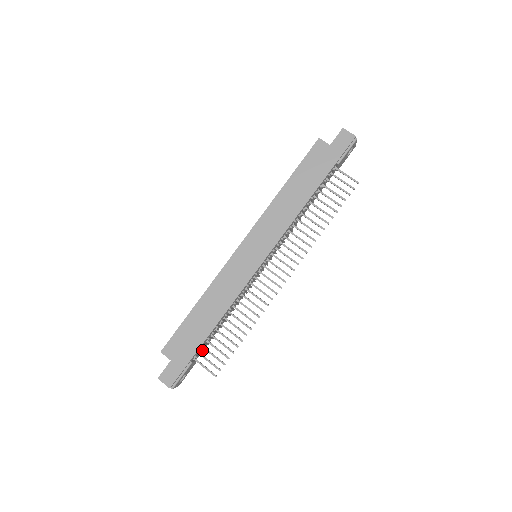
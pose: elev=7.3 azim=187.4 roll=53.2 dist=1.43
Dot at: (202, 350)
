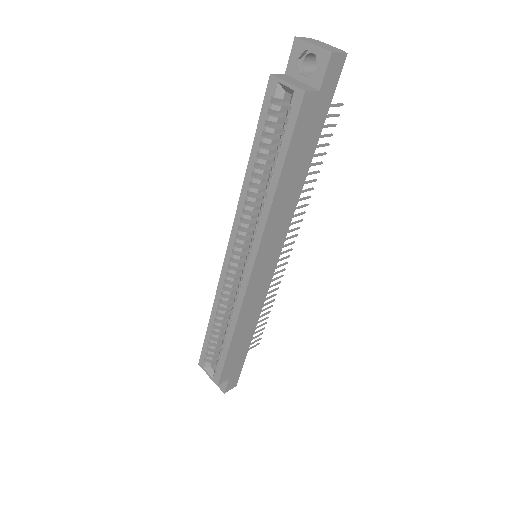
Dot at: occluded
